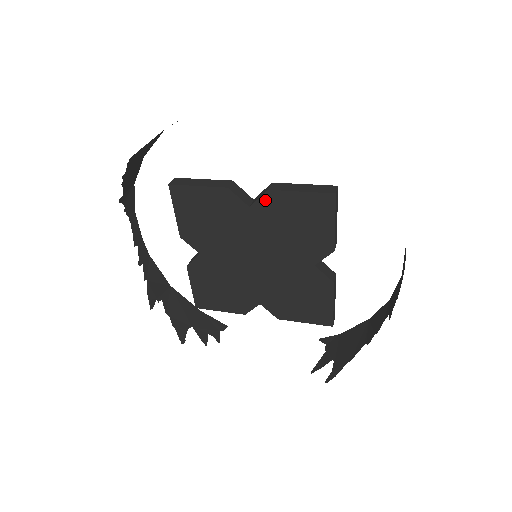
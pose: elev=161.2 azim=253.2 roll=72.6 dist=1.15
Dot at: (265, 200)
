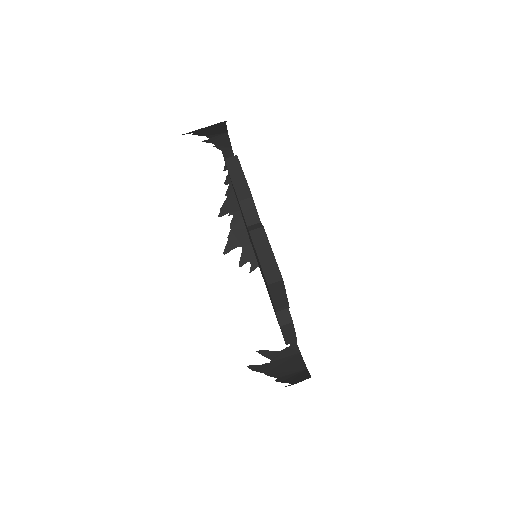
Dot at: occluded
